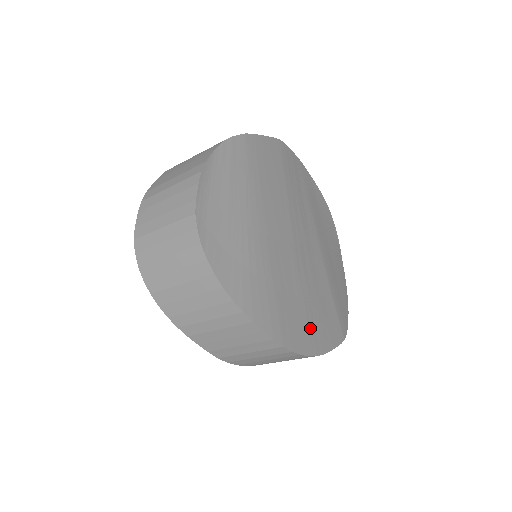
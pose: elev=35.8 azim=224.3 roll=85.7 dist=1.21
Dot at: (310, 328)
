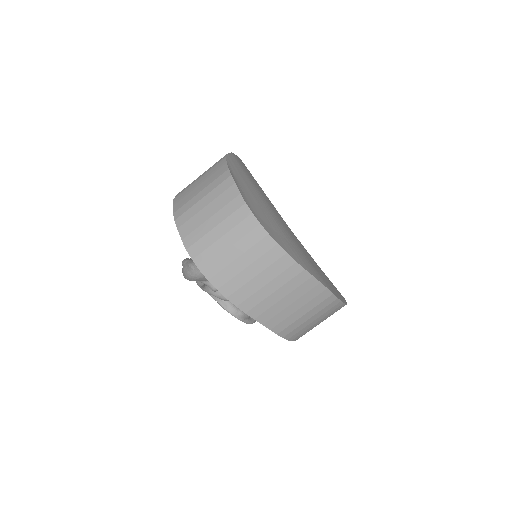
Dot at: occluded
